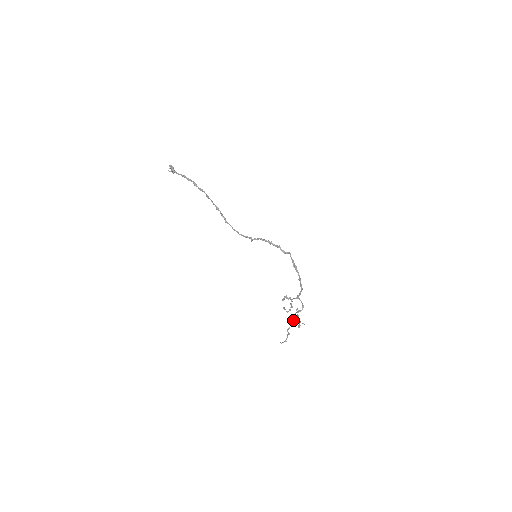
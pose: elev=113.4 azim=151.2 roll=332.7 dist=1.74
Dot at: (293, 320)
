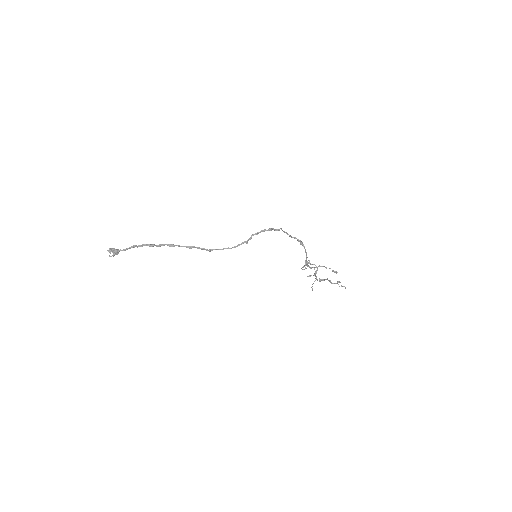
Dot at: (312, 288)
